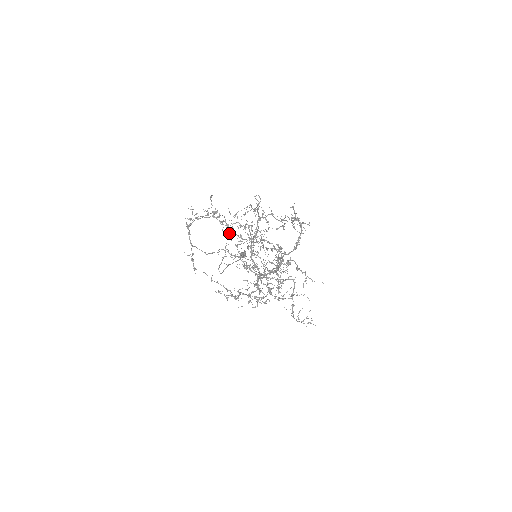
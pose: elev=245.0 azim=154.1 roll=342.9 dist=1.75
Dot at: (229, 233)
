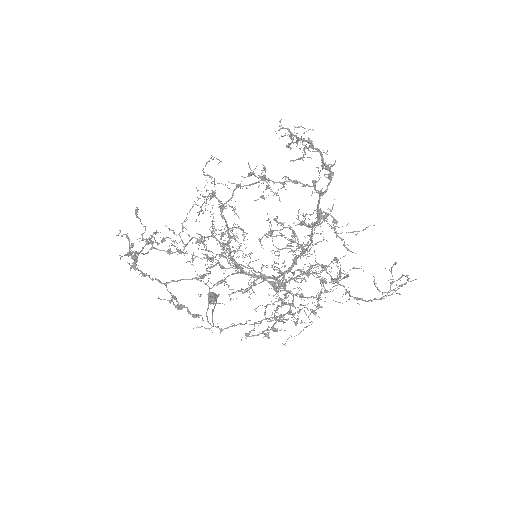
Dot at: occluded
